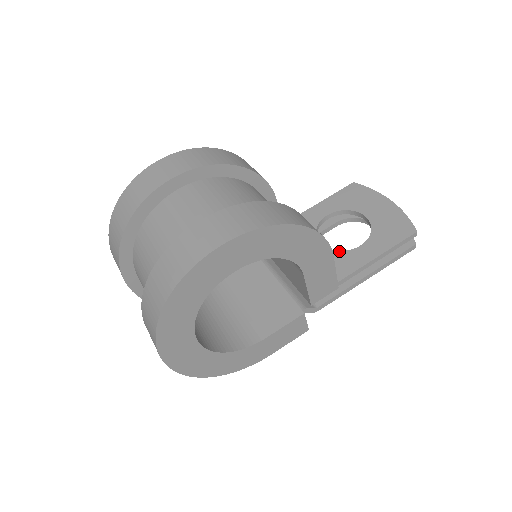
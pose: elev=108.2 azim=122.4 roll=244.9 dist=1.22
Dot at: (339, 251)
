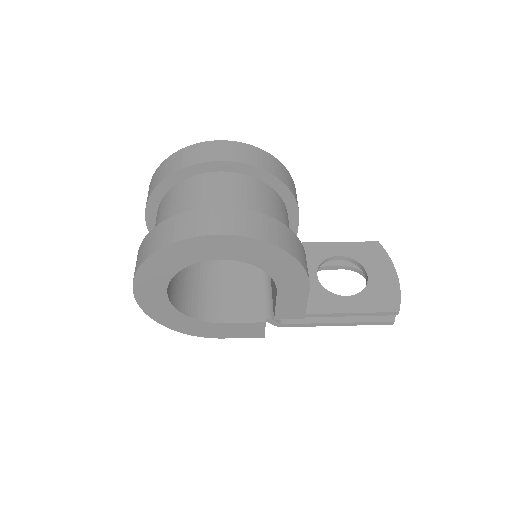
Dot at: (327, 290)
